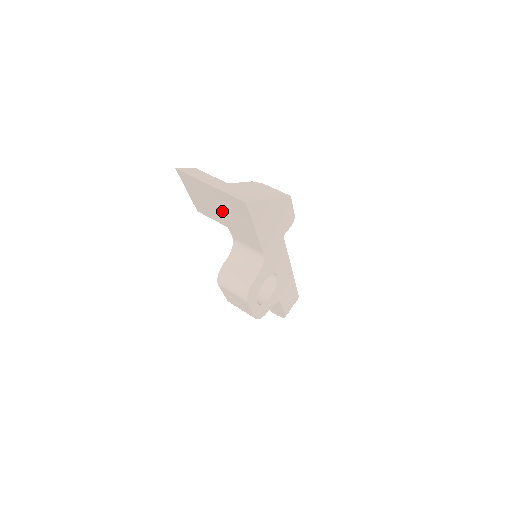
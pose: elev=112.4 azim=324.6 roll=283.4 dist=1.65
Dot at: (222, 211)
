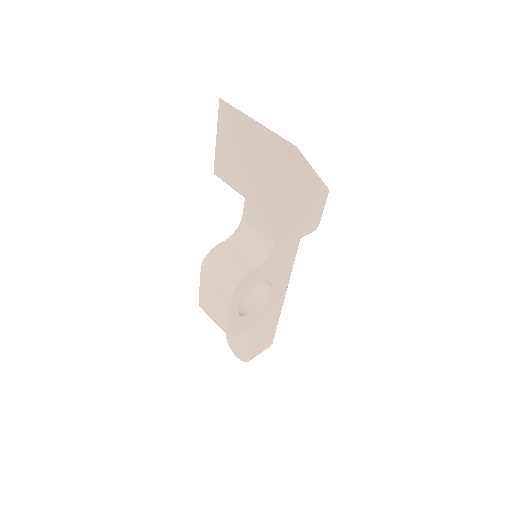
Dot at: (251, 168)
